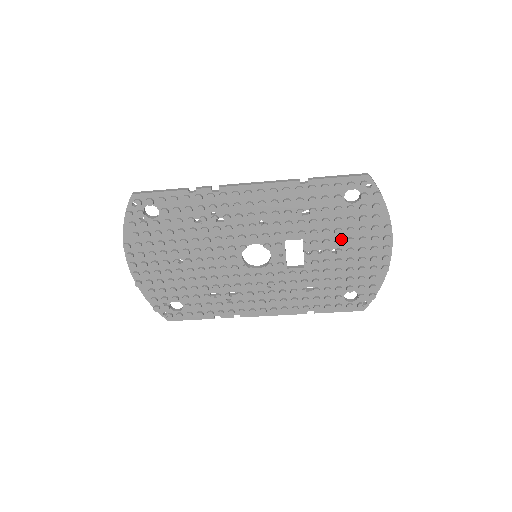
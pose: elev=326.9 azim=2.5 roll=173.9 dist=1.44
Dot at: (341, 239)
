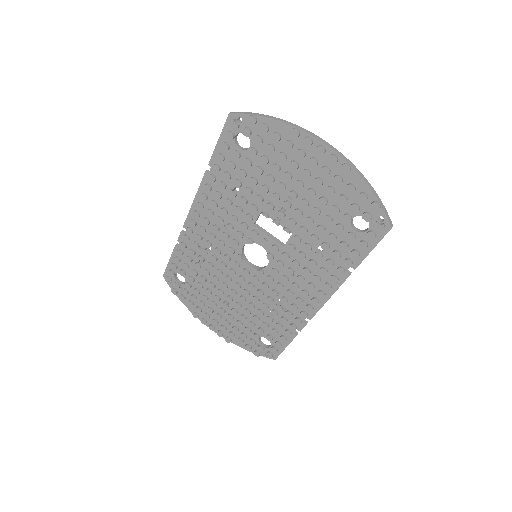
Dot at: (281, 182)
